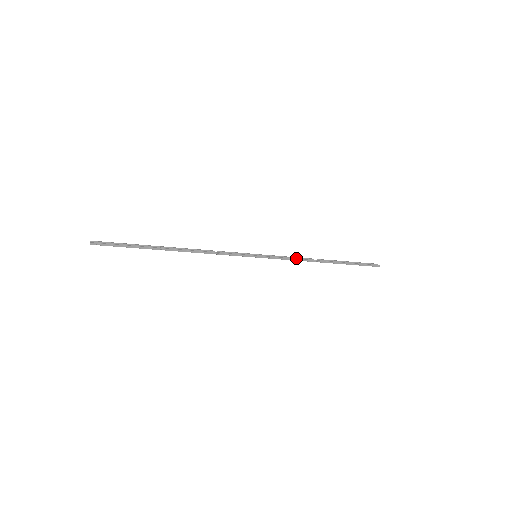
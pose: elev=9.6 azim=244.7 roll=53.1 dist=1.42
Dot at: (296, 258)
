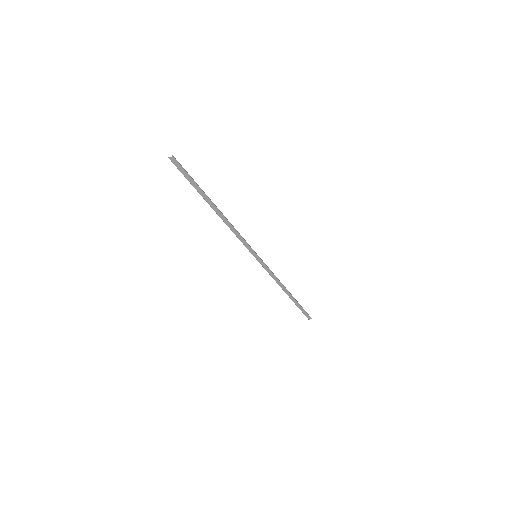
Dot at: occluded
